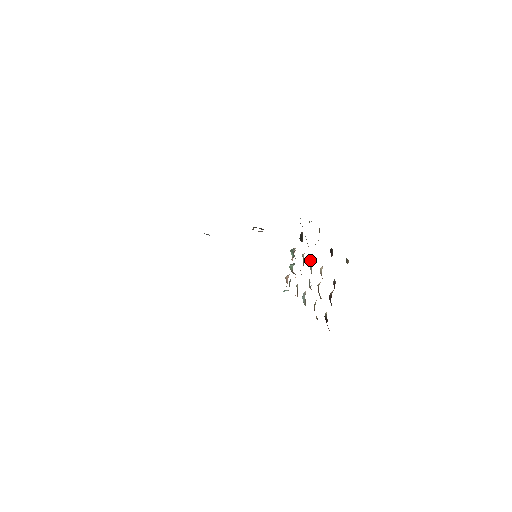
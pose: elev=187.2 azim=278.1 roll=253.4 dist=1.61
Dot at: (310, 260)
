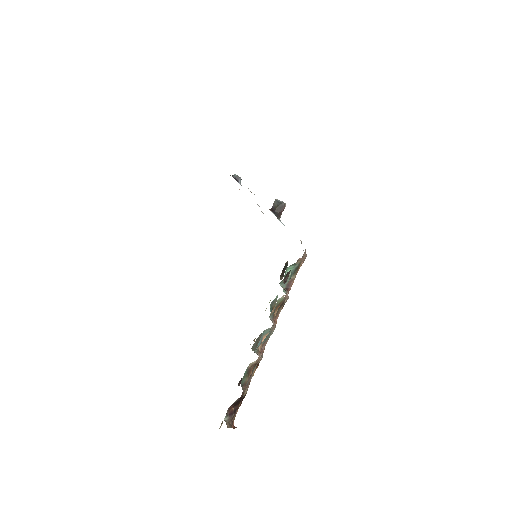
Dot at: (264, 330)
